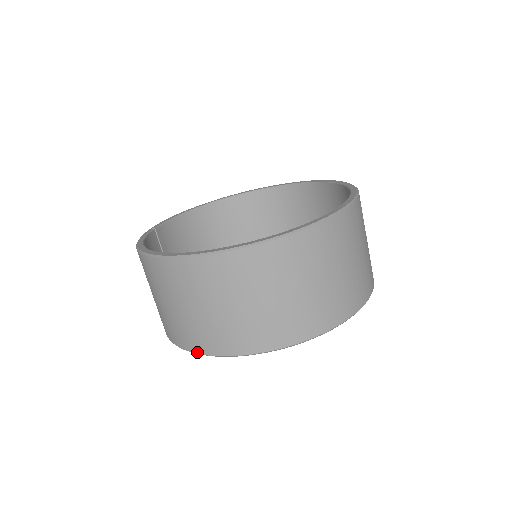
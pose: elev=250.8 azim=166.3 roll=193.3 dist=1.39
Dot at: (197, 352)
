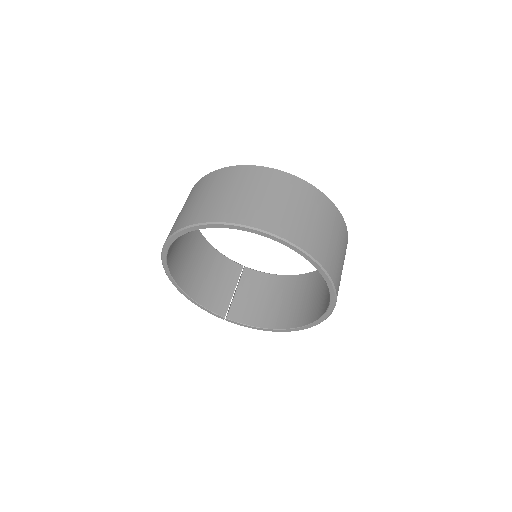
Dot at: occluded
